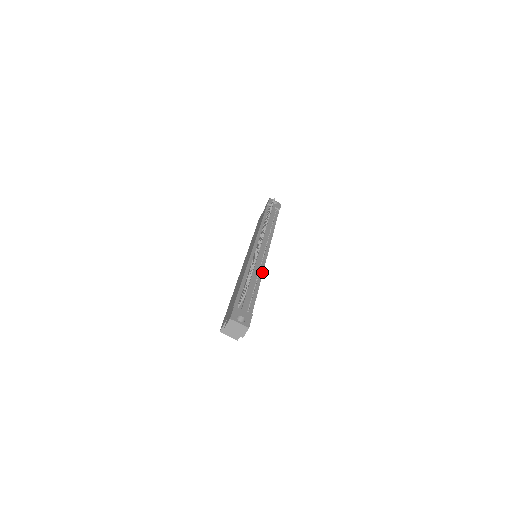
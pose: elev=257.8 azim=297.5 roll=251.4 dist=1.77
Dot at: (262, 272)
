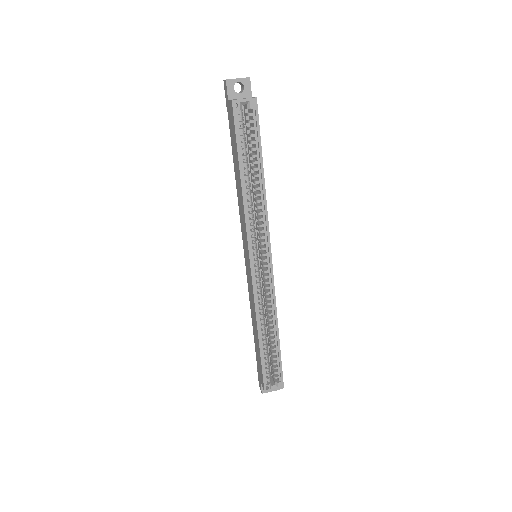
Dot at: occluded
